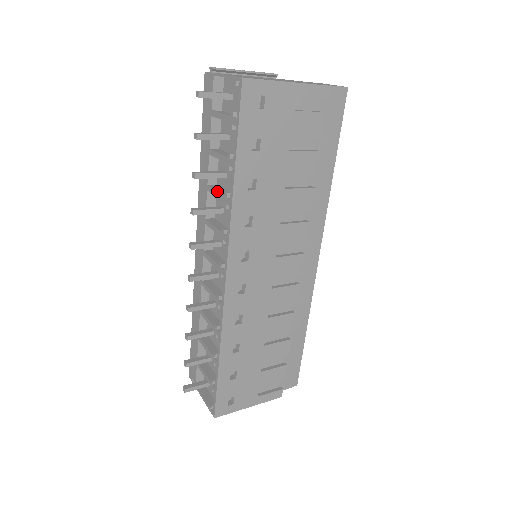
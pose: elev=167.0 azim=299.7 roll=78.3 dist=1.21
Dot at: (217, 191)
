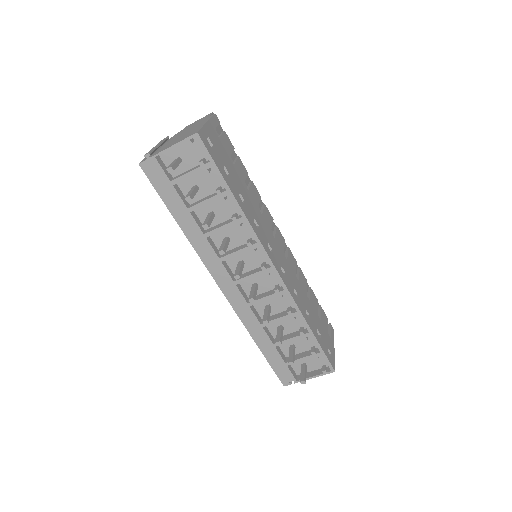
Dot at: (221, 226)
